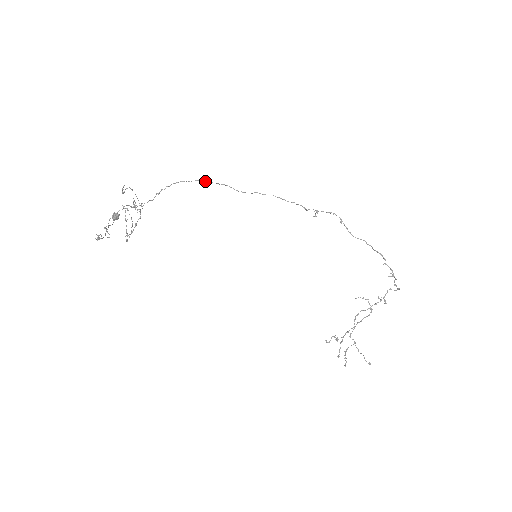
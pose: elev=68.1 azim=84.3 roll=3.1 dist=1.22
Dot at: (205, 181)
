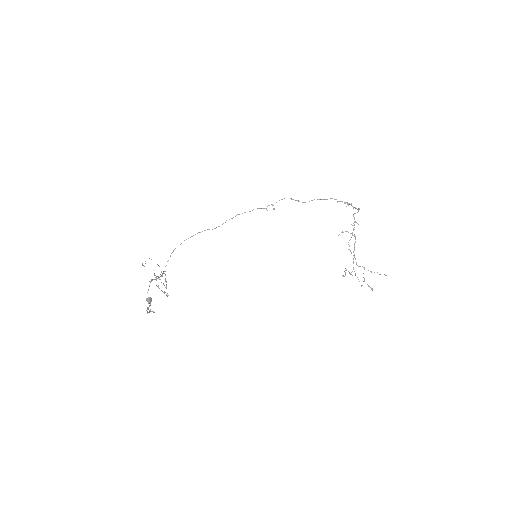
Dot at: (190, 237)
